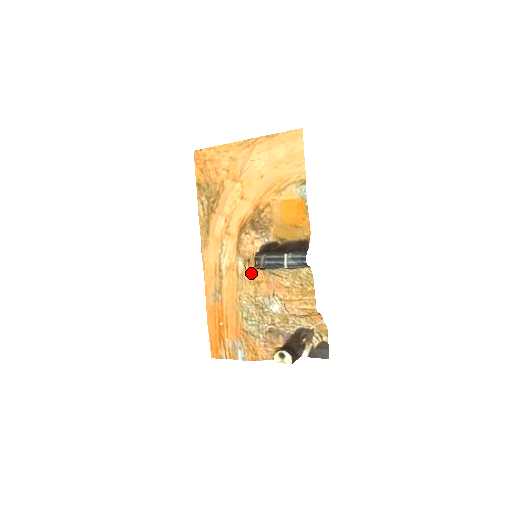
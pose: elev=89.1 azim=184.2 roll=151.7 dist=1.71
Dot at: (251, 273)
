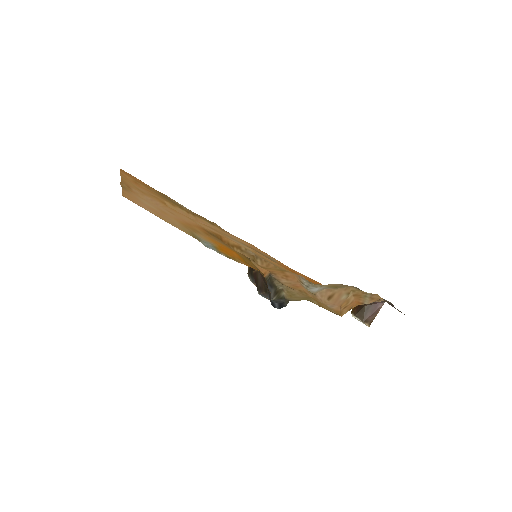
Dot at: (267, 268)
